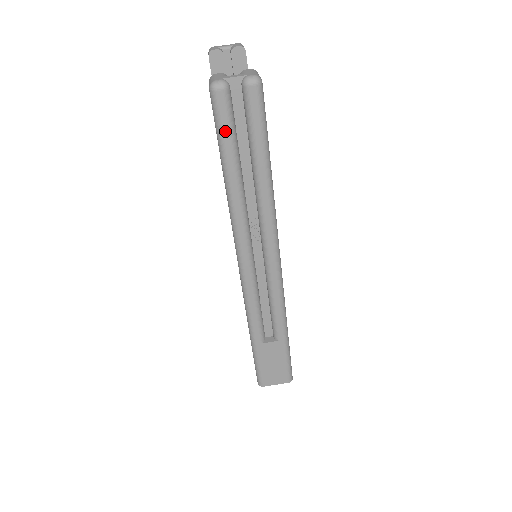
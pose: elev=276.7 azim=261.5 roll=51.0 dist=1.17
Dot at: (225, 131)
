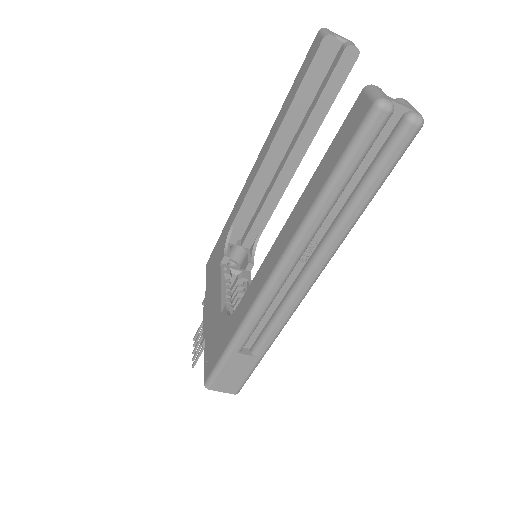
Dot at: (359, 151)
